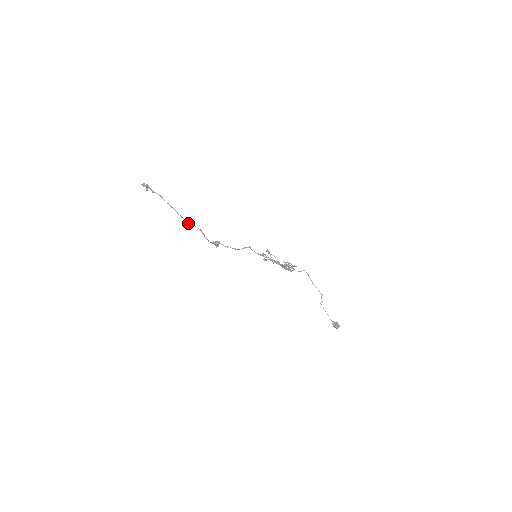
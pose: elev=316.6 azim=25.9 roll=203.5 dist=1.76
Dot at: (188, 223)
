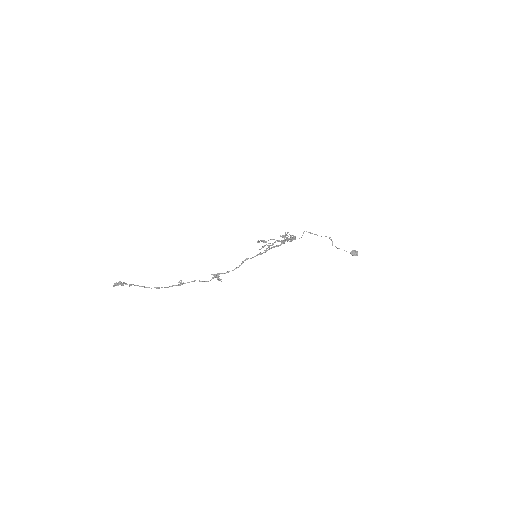
Dot at: occluded
